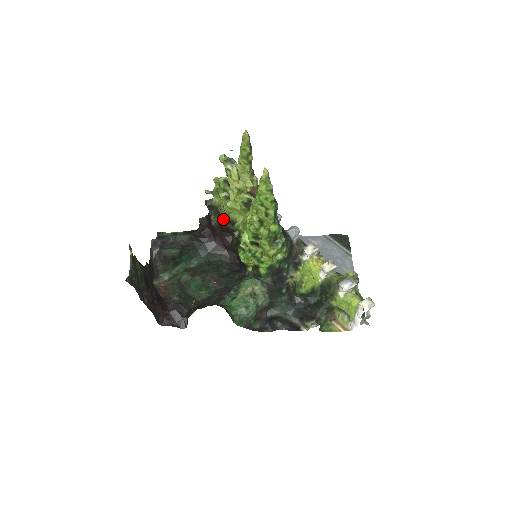
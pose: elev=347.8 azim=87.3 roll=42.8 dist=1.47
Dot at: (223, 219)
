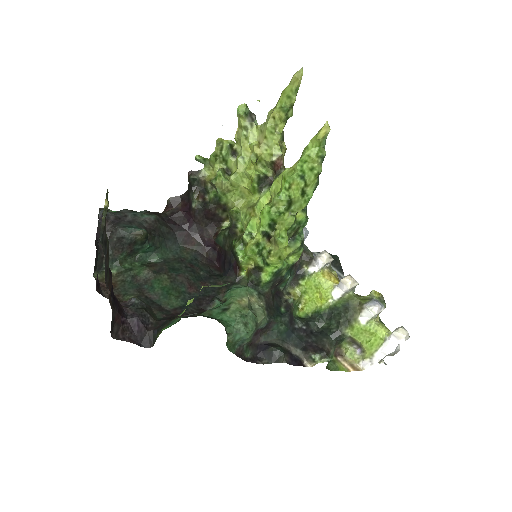
Dot at: (214, 200)
